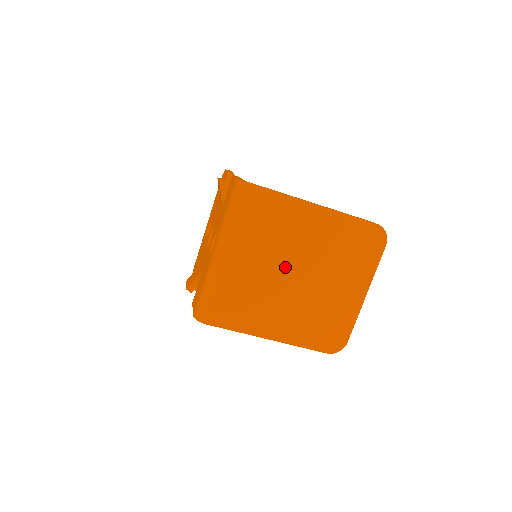
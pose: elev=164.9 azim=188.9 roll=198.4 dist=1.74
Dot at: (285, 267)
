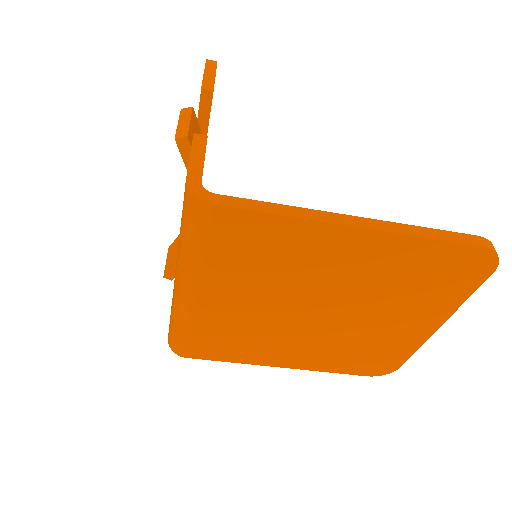
Dot at: (296, 305)
